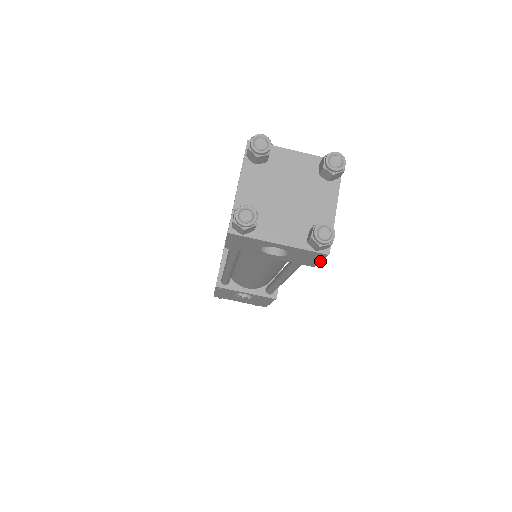
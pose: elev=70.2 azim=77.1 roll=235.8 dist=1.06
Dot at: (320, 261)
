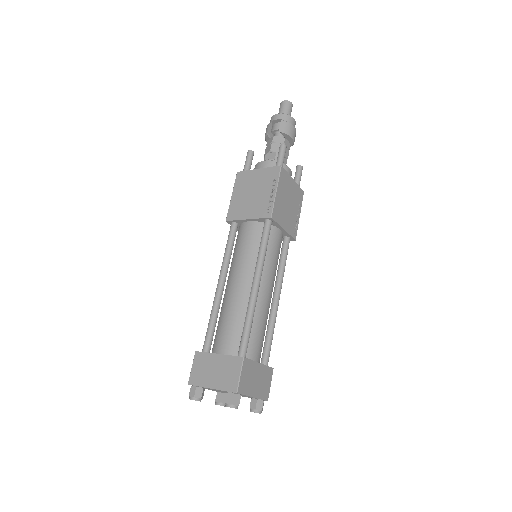
Dot at: occluded
